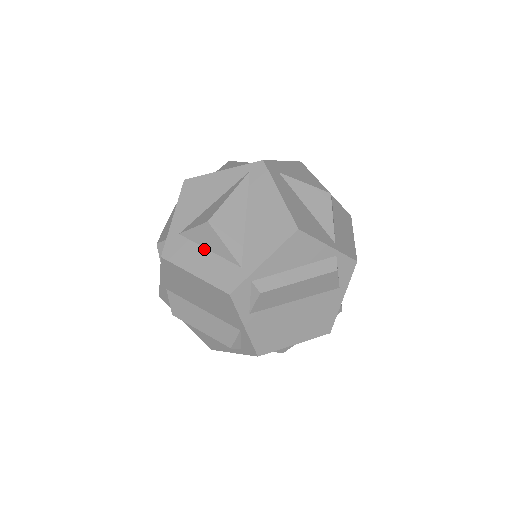
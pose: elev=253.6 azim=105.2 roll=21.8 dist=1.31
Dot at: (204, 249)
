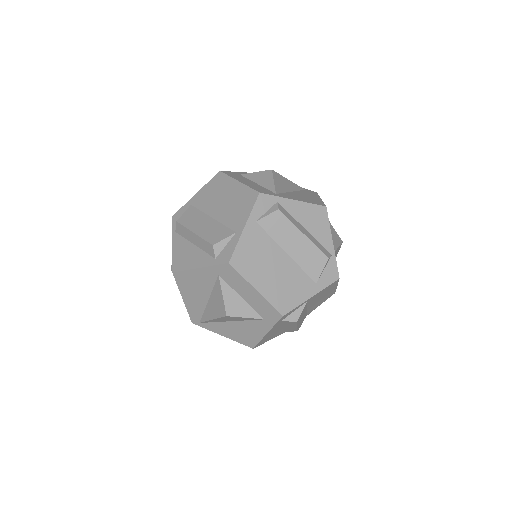
Dot at: (254, 182)
